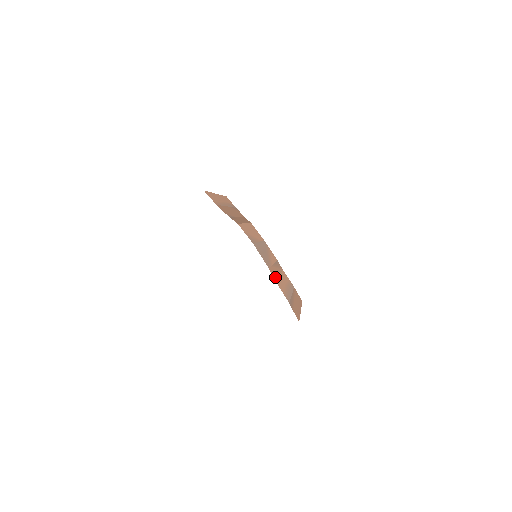
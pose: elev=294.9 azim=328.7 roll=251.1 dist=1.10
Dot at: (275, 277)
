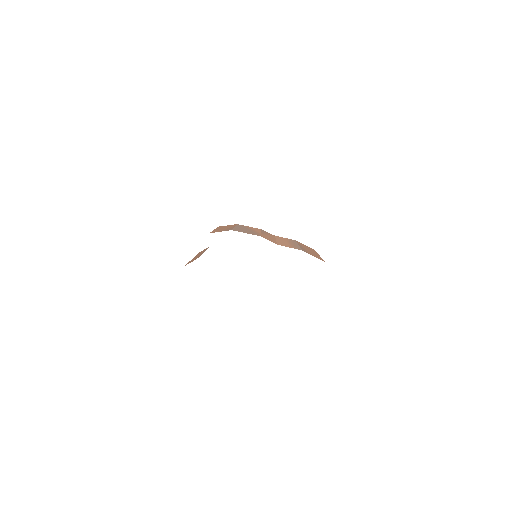
Dot at: (274, 242)
